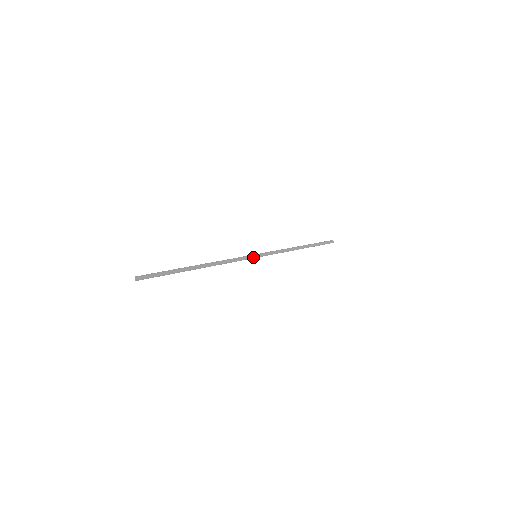
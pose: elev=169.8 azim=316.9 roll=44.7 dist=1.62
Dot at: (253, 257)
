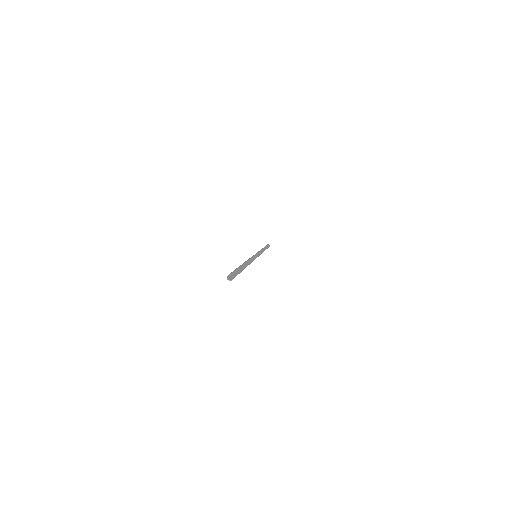
Dot at: occluded
